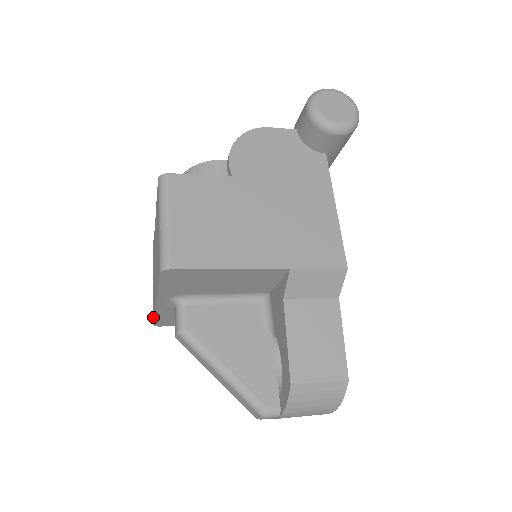
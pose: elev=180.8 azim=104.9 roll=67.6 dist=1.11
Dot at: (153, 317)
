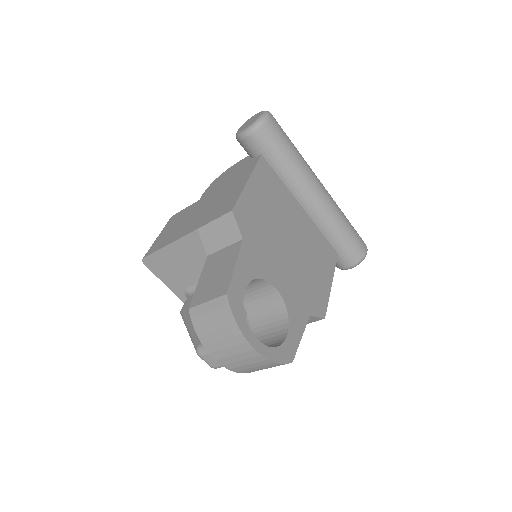
Dot at: occluded
